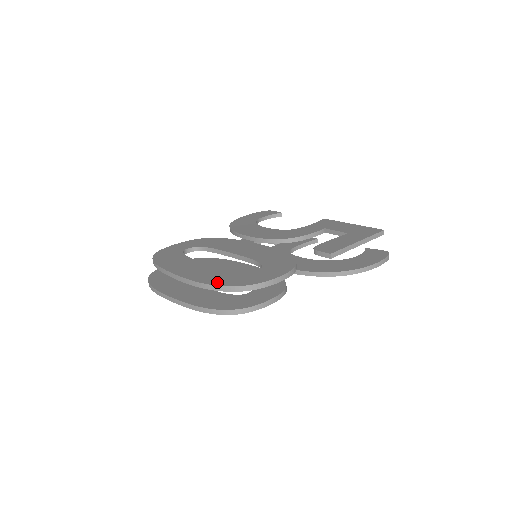
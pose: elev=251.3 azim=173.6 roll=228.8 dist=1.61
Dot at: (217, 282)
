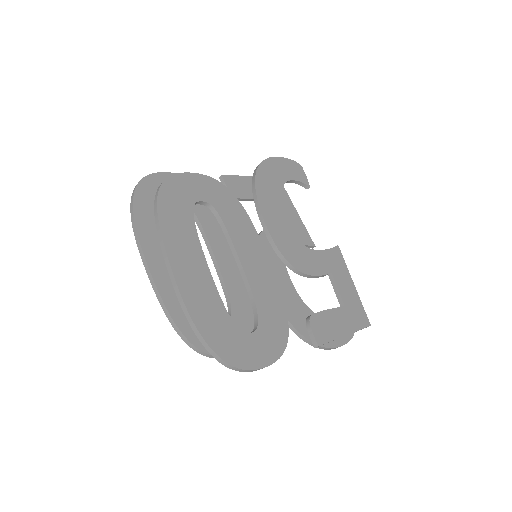
Dot at: (209, 334)
